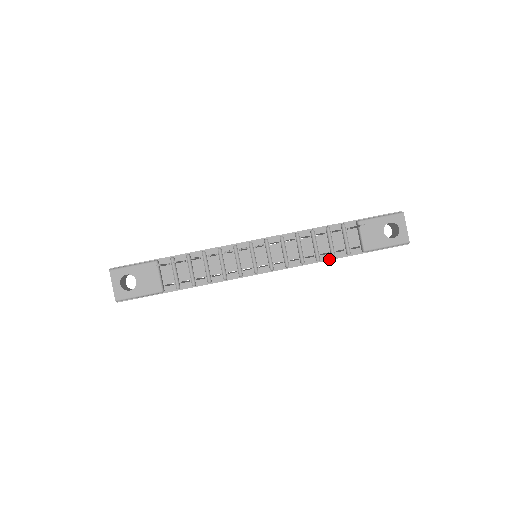
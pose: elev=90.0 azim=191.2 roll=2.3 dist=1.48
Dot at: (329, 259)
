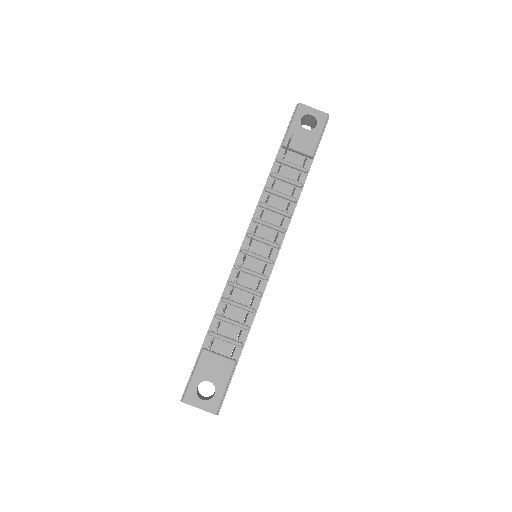
Dot at: (300, 191)
